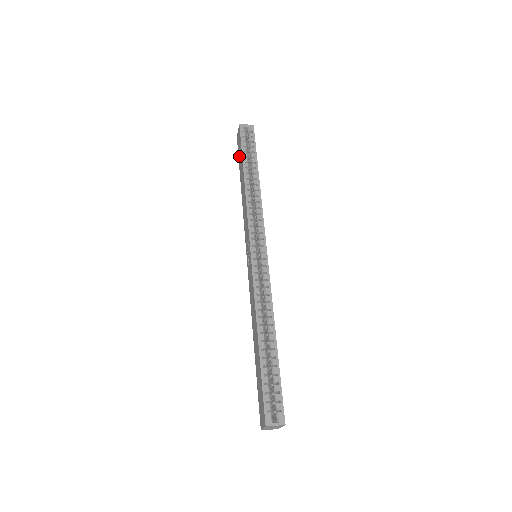
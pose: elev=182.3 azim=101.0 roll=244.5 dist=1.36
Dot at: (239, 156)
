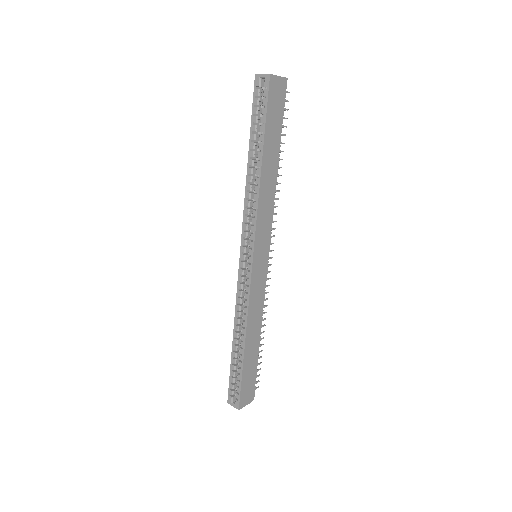
Dot at: occluded
